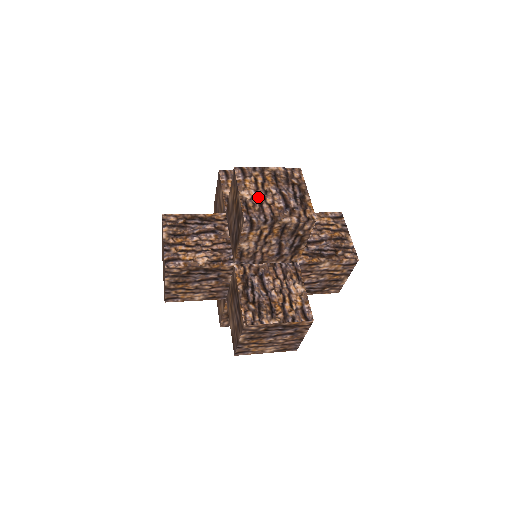
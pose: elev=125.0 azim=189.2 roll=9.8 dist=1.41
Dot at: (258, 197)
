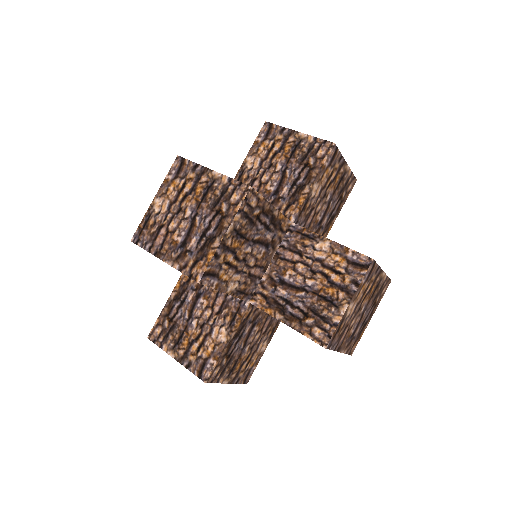
Dot at: (166, 214)
